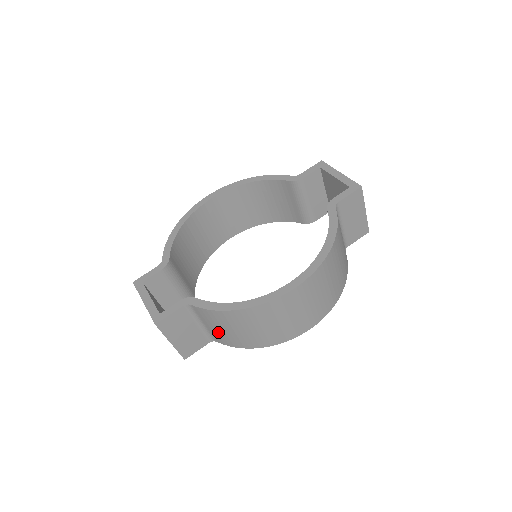
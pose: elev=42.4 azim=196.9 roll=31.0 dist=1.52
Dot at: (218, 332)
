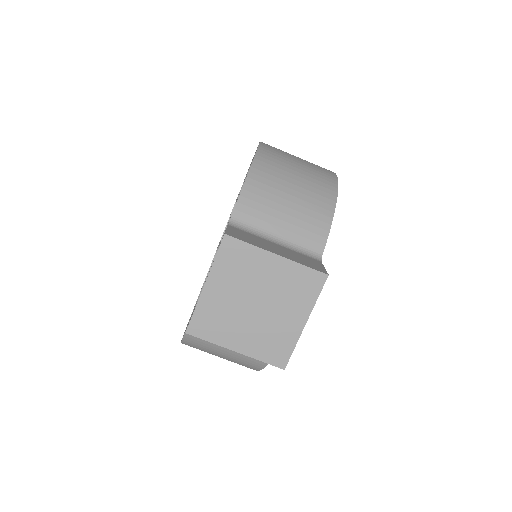
Dot at: (293, 222)
